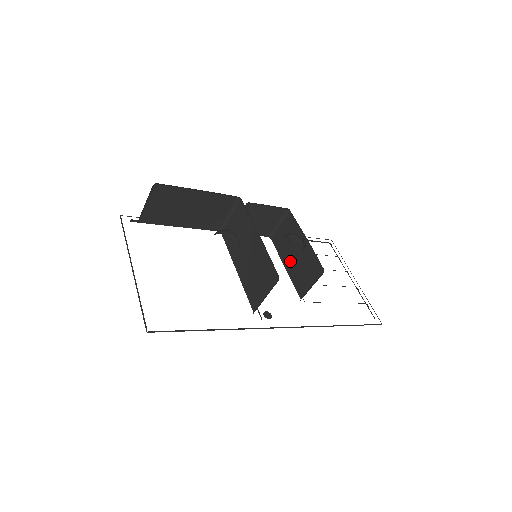
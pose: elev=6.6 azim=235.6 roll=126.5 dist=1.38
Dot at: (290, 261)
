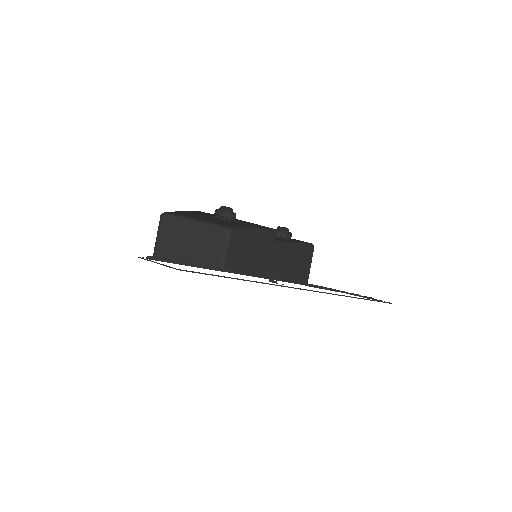
Dot at: (288, 271)
